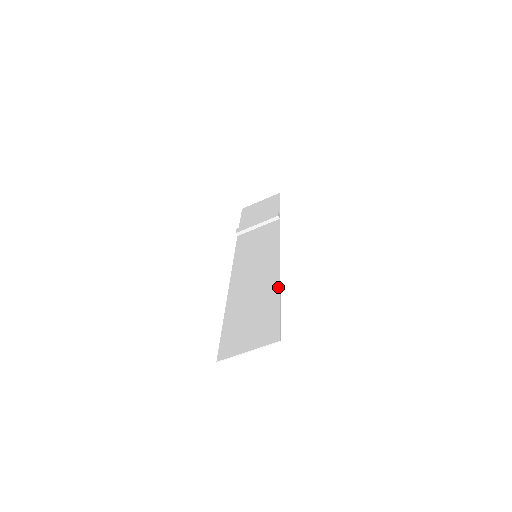
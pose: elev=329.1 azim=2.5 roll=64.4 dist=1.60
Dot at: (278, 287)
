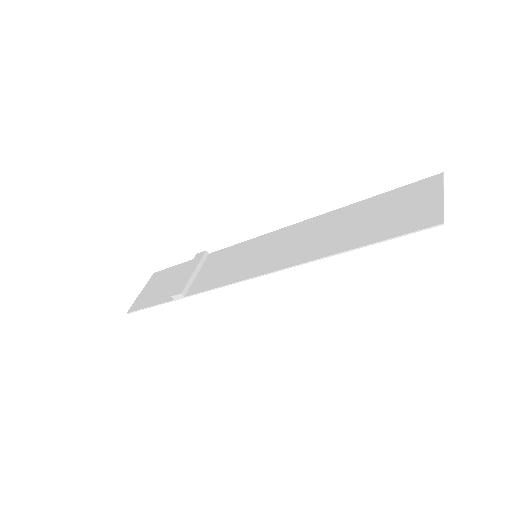
Dot at: (344, 207)
